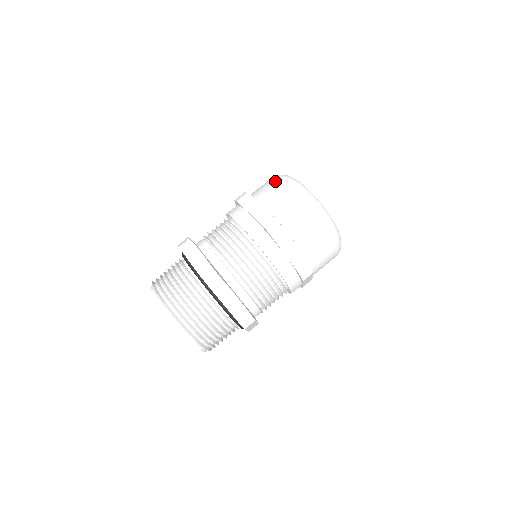
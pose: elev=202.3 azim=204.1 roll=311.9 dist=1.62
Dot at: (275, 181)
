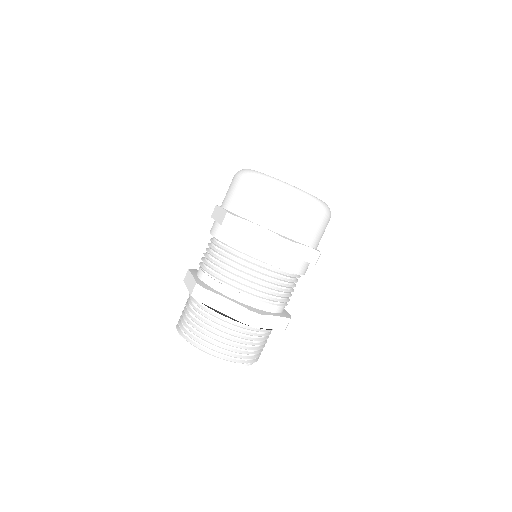
Dot at: (257, 191)
